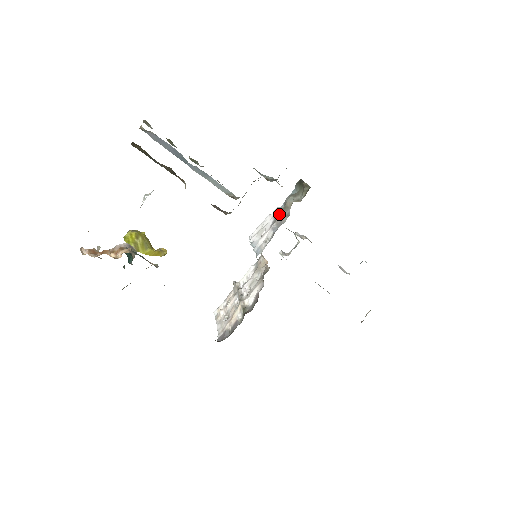
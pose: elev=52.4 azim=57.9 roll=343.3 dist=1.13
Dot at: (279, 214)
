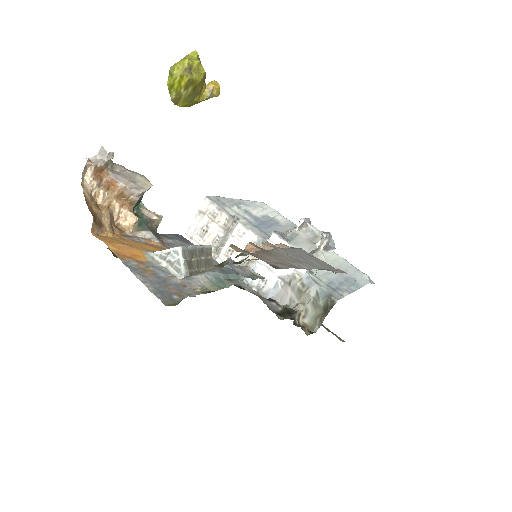
Dot at: (293, 286)
